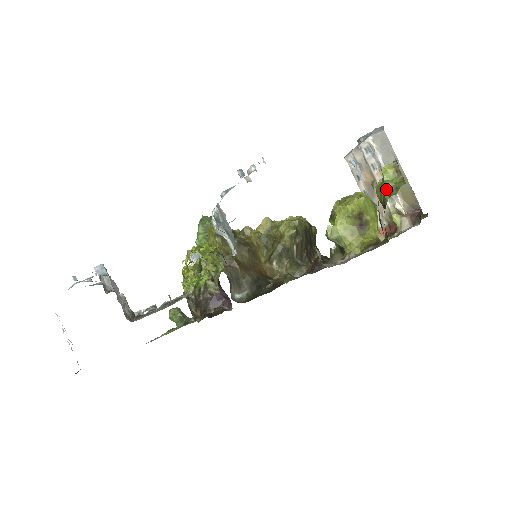
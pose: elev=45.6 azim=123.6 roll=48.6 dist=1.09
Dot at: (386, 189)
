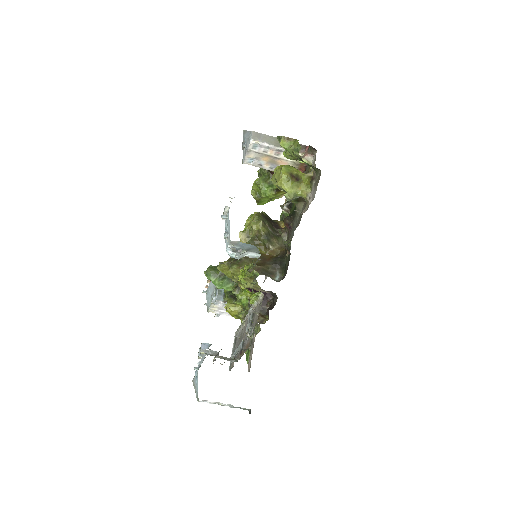
Dot at: (293, 151)
